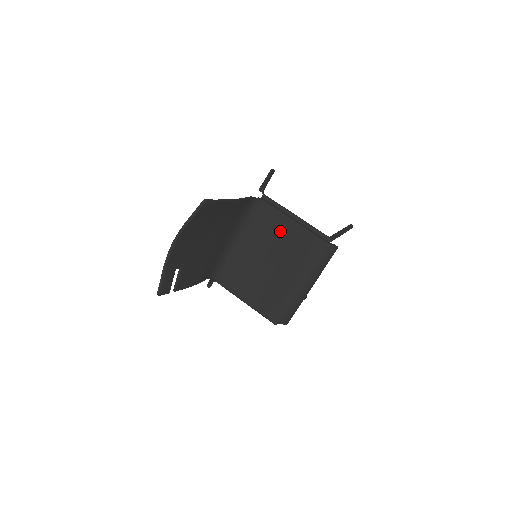
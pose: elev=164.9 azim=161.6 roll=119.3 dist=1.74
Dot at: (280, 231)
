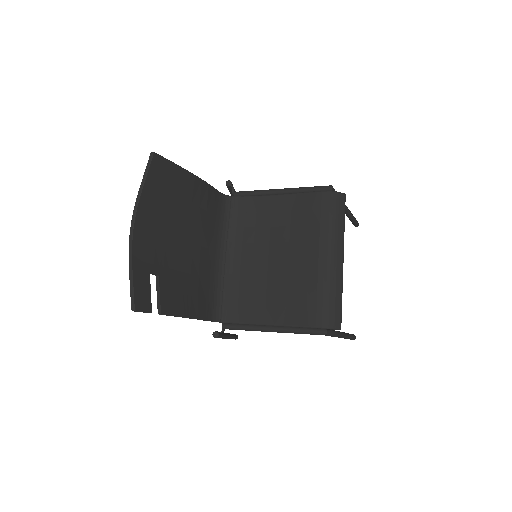
Dot at: (271, 216)
